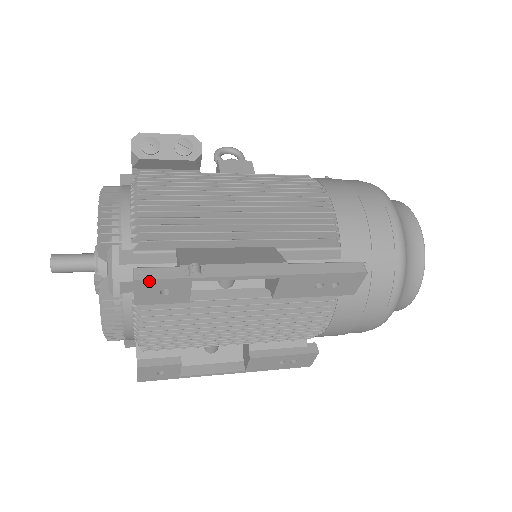
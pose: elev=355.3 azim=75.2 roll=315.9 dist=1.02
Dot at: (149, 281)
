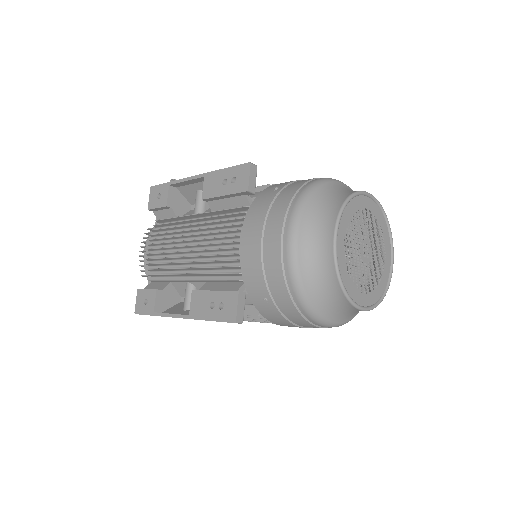
Dot at: (155, 187)
